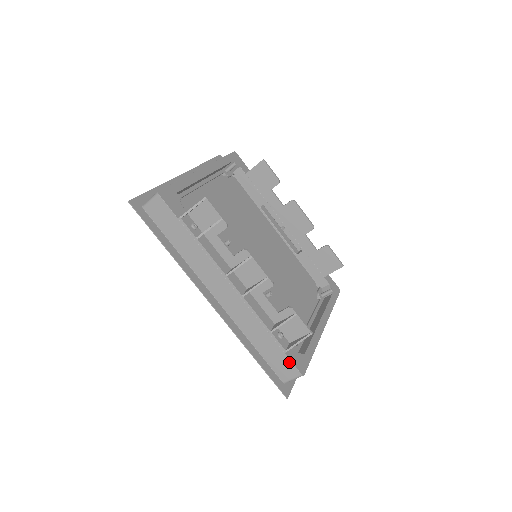
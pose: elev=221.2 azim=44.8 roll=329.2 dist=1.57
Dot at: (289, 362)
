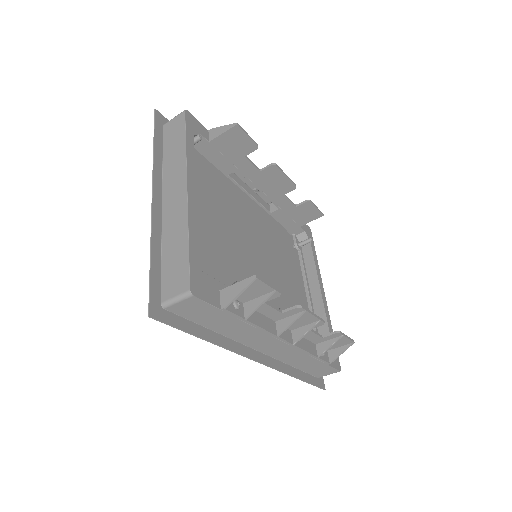
Dot at: (330, 368)
